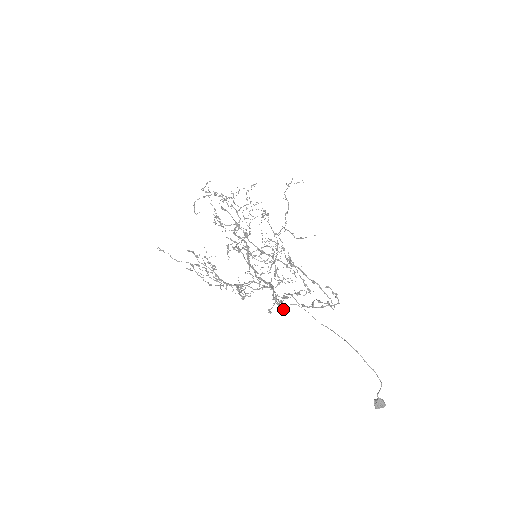
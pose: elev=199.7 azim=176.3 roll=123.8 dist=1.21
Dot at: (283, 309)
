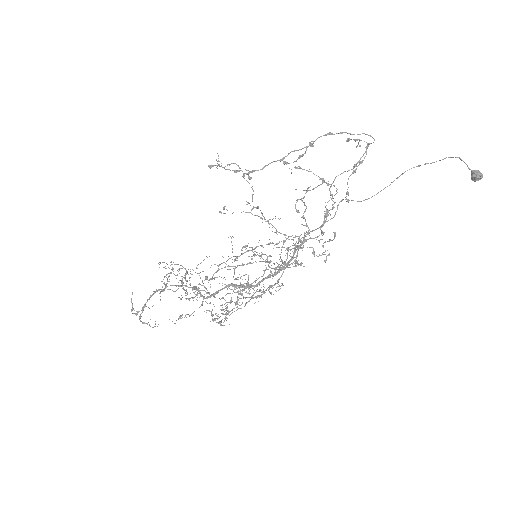
Dot at: occluded
